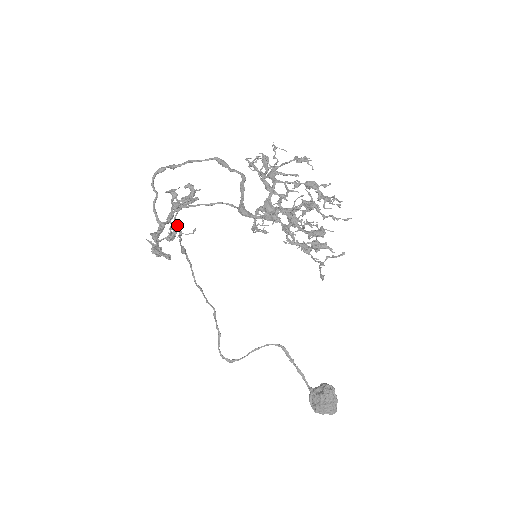
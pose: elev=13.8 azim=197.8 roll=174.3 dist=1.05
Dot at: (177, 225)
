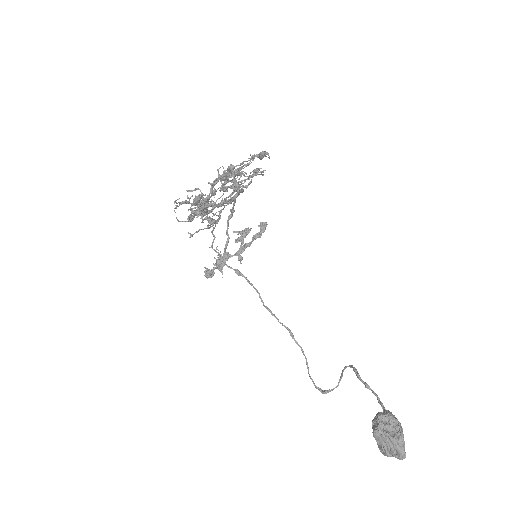
Dot at: (227, 252)
